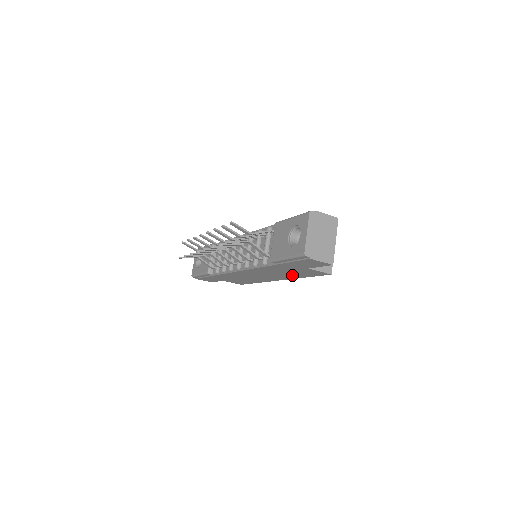
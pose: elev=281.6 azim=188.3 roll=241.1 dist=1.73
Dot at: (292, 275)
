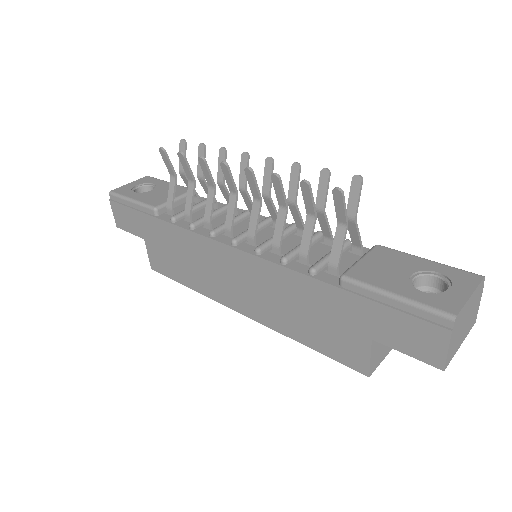
Dot at: (295, 324)
